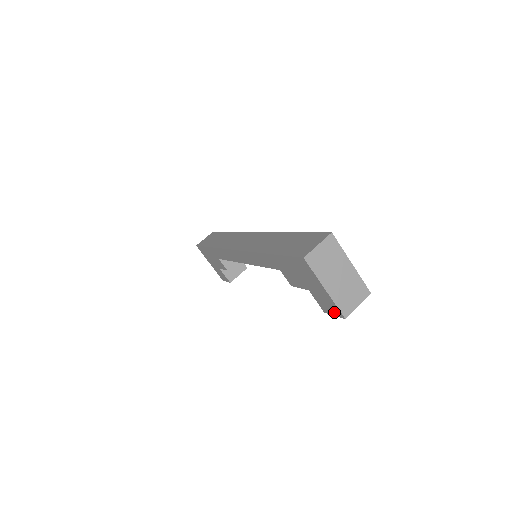
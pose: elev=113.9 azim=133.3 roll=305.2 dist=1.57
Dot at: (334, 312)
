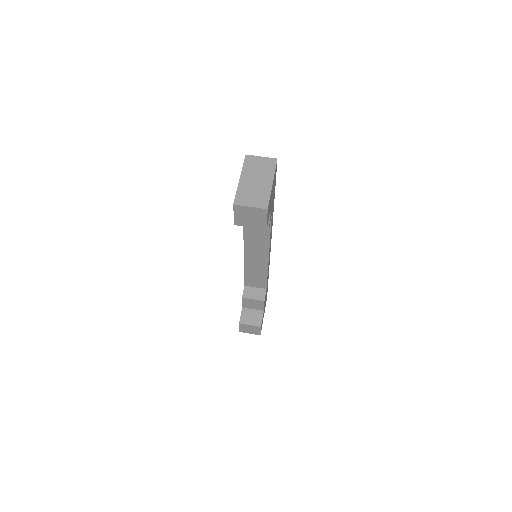
Dot at: occluded
